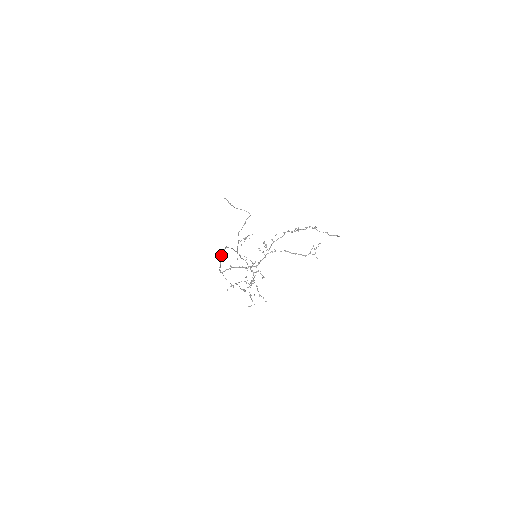
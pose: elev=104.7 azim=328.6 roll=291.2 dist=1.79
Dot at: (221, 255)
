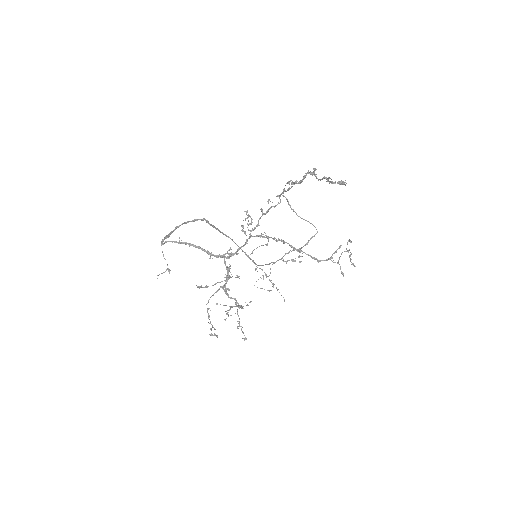
Dot at: occluded
